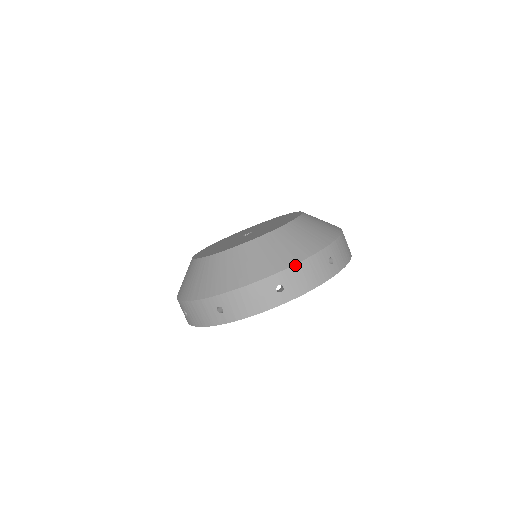
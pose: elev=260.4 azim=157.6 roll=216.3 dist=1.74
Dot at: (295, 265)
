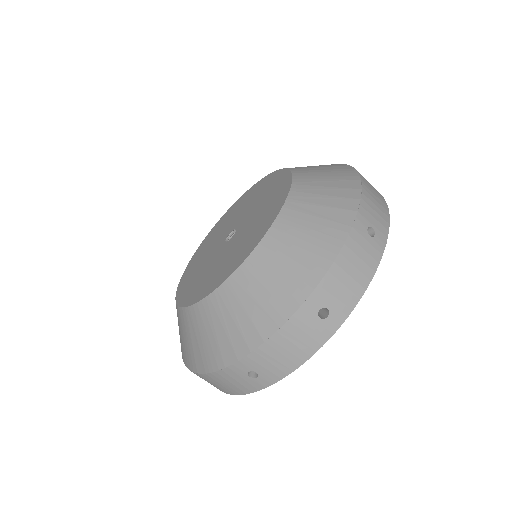
Dot at: (260, 346)
